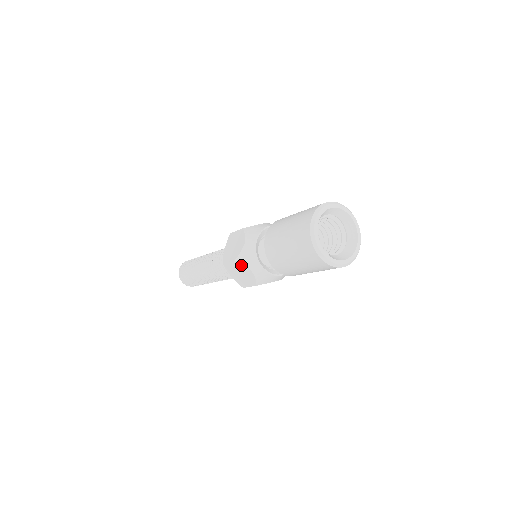
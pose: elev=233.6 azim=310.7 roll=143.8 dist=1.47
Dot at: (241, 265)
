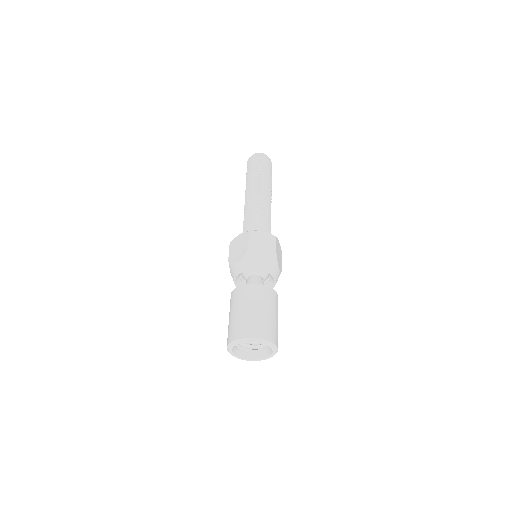
Dot at: occluded
